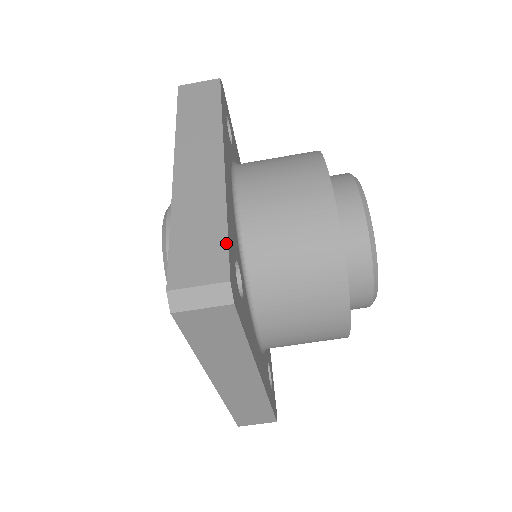
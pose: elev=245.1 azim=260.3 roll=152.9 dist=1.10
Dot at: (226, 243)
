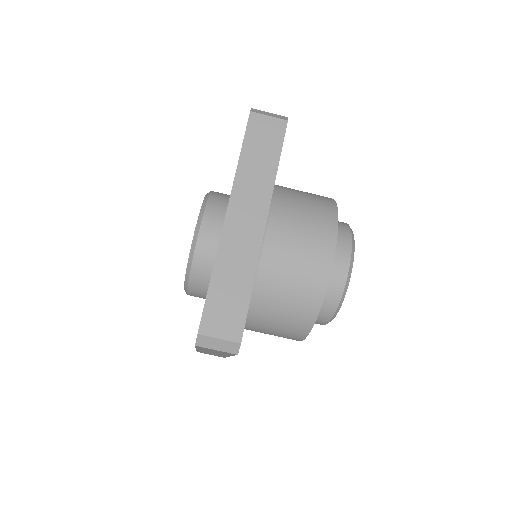
Dot at: (246, 310)
